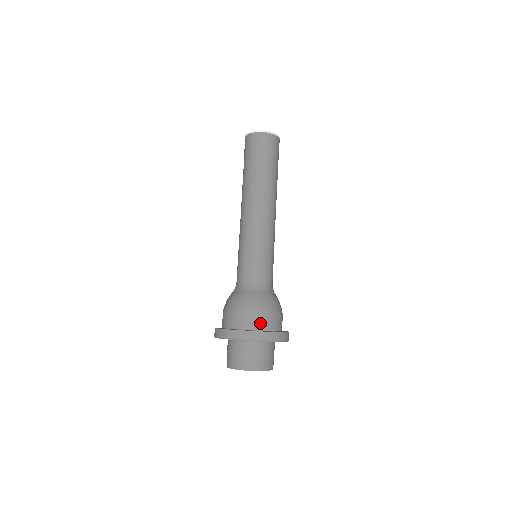
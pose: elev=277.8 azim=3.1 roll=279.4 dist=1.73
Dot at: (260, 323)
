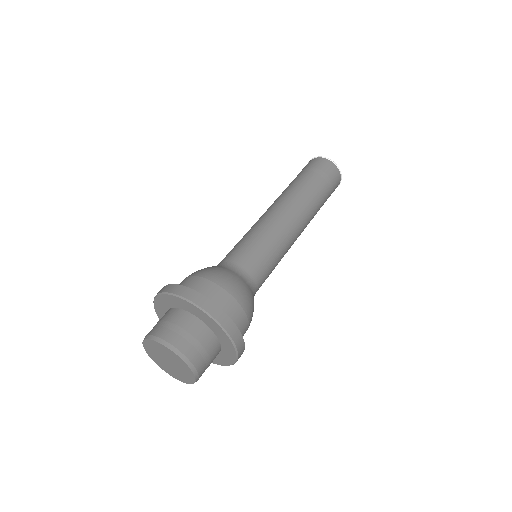
Dot at: (207, 291)
